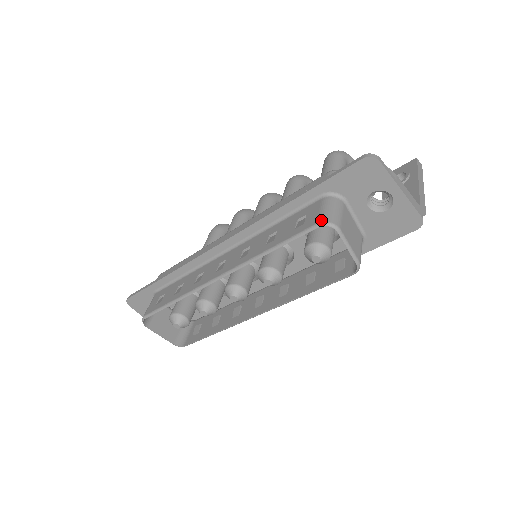
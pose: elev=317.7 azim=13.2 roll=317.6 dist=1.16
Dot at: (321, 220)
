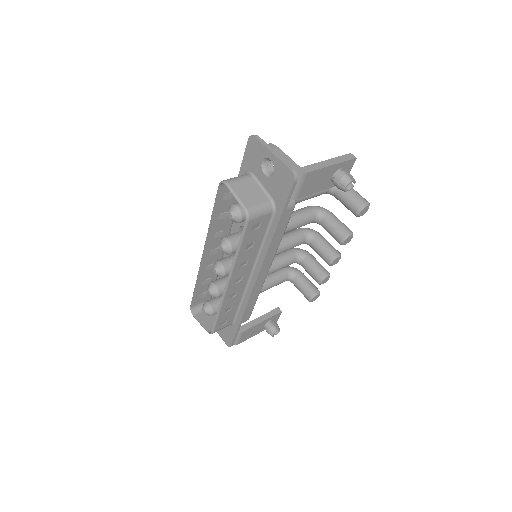
Dot at: (221, 182)
